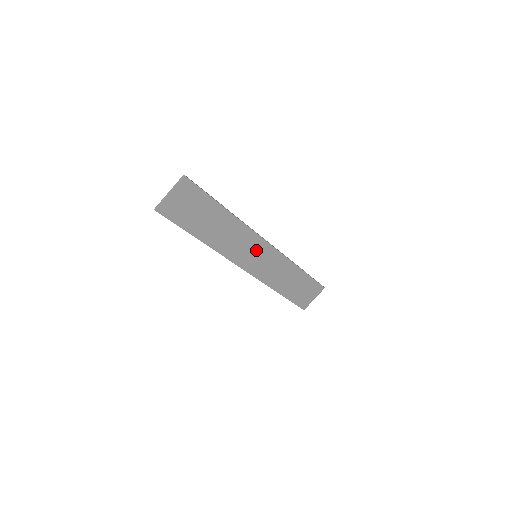
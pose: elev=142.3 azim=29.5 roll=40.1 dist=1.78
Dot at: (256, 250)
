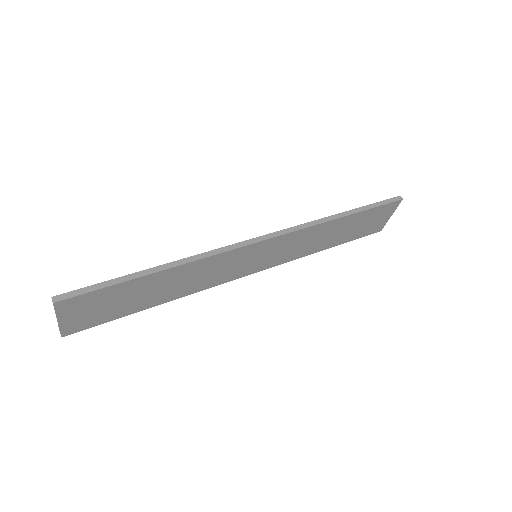
Dot at: (249, 256)
